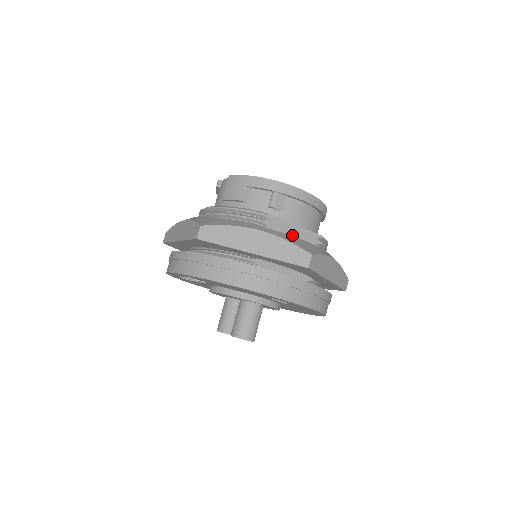
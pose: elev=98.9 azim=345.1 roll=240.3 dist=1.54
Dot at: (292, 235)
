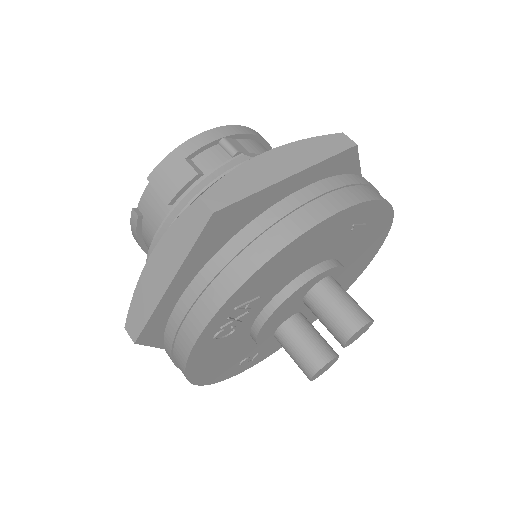
Dot at: occluded
